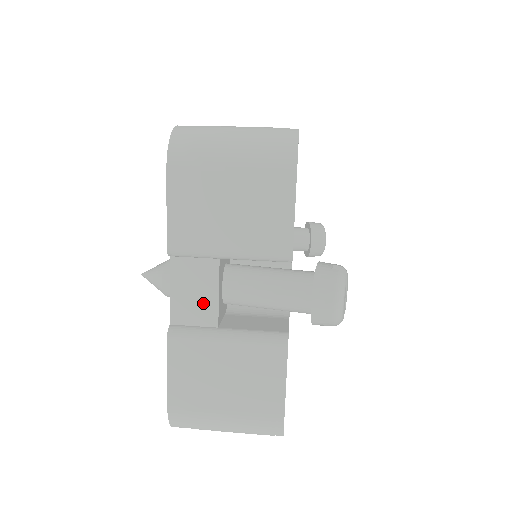
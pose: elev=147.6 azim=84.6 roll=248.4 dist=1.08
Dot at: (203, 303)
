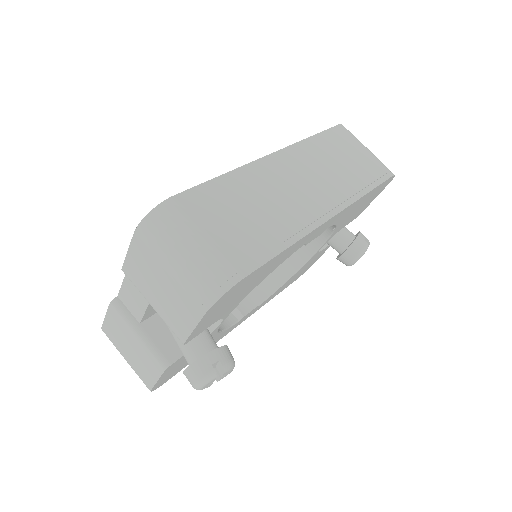
Dot at: (136, 306)
